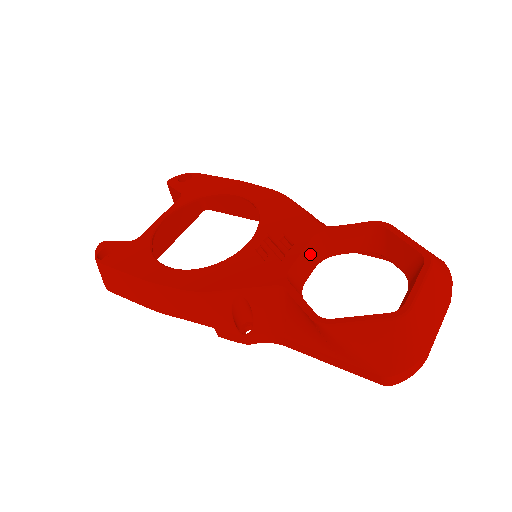
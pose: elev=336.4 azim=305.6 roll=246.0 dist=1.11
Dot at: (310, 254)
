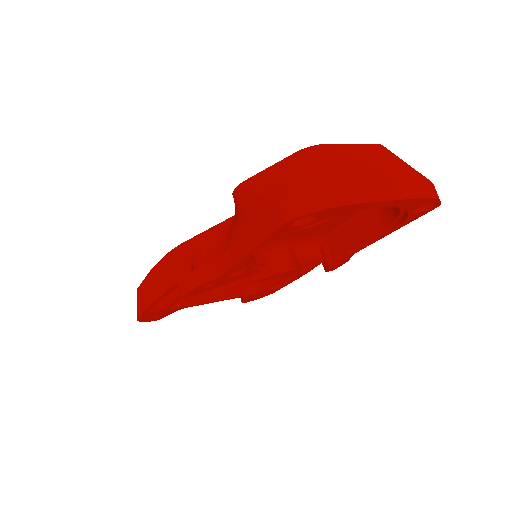
Dot at: occluded
